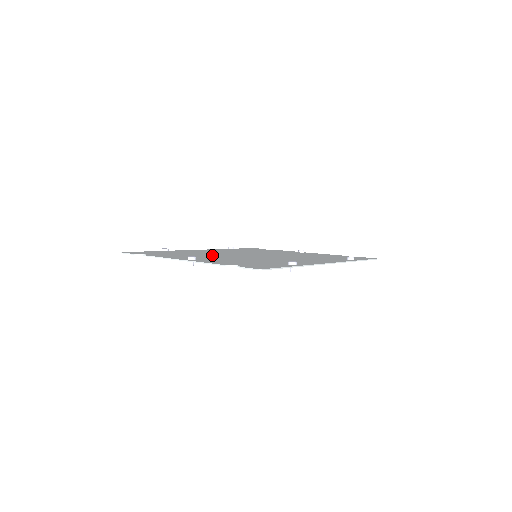
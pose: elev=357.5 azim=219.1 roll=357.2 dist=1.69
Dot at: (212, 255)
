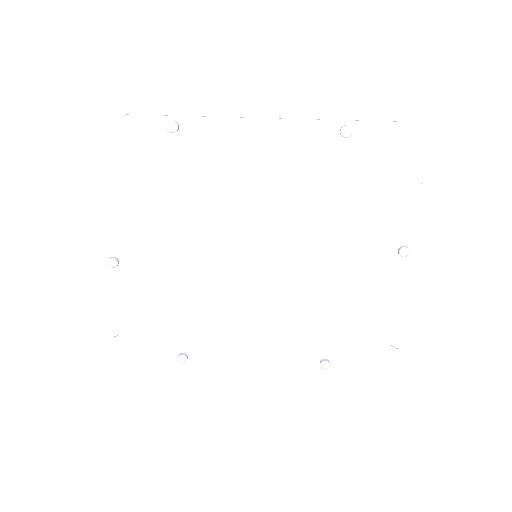
Dot at: (190, 225)
